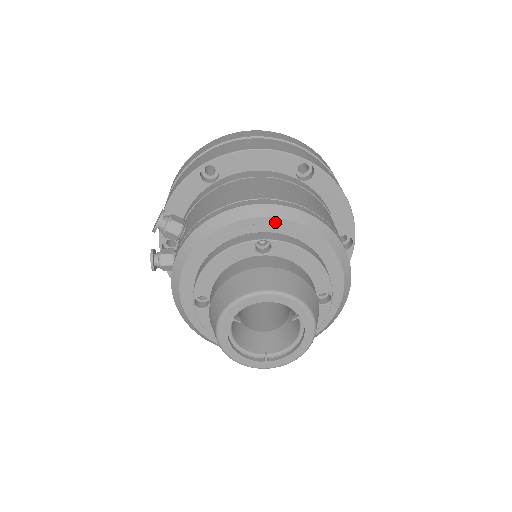
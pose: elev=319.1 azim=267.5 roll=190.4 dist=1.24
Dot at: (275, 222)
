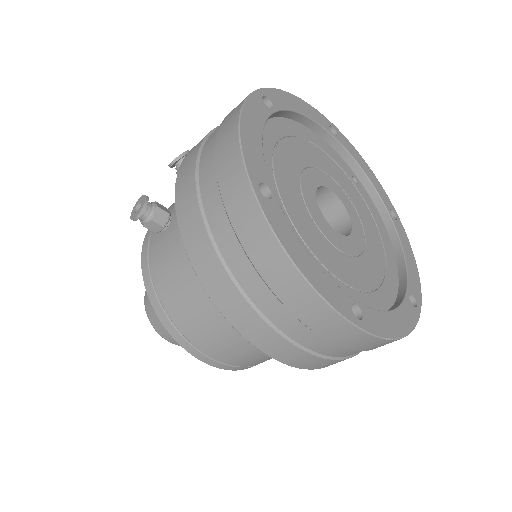
Dot at: occluded
